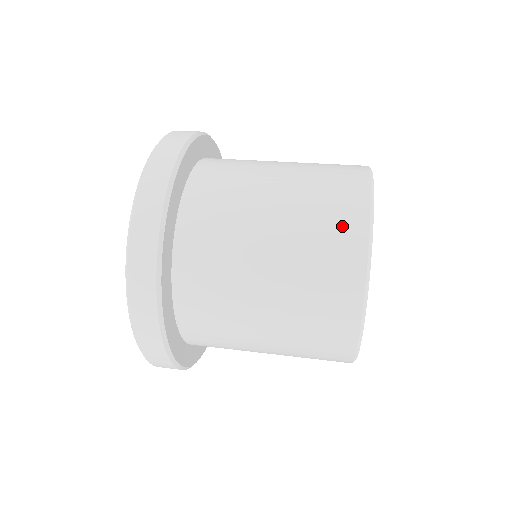
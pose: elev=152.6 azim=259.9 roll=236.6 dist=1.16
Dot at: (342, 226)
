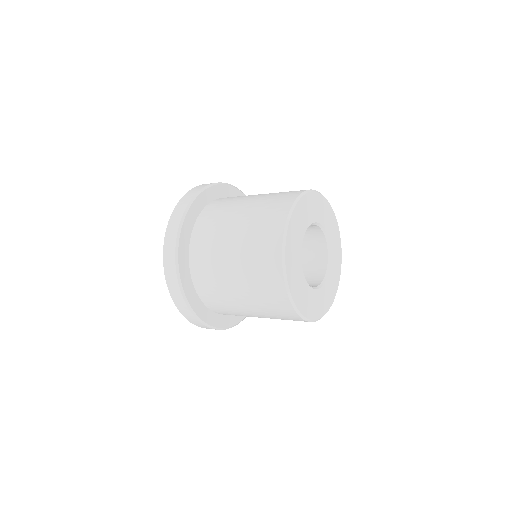
Dot at: (277, 208)
